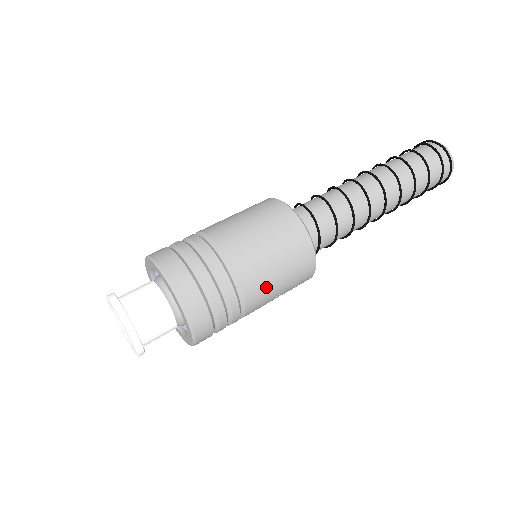
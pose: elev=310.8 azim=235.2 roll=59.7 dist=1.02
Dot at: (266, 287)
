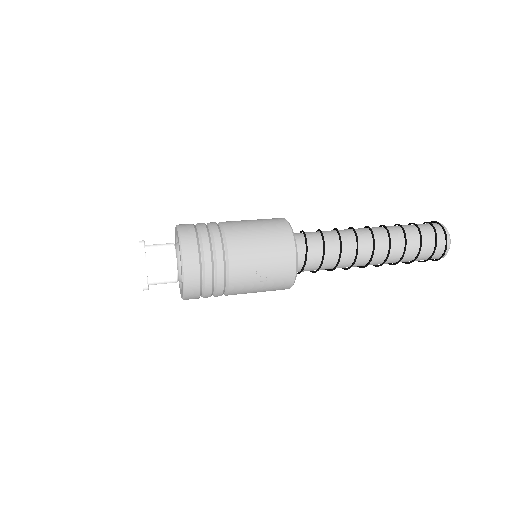
Dot at: (248, 248)
